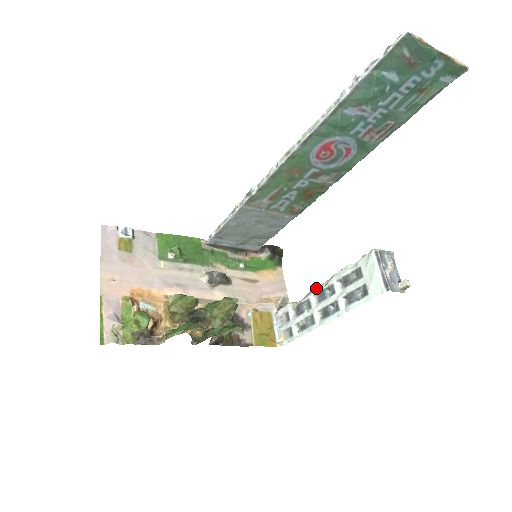
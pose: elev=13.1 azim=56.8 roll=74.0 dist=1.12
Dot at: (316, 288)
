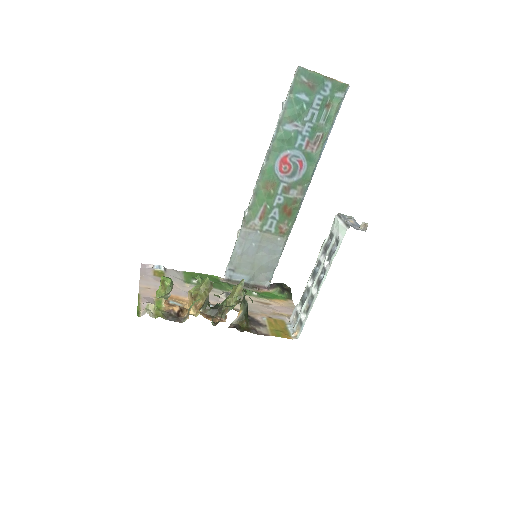
Dot at: occluded
